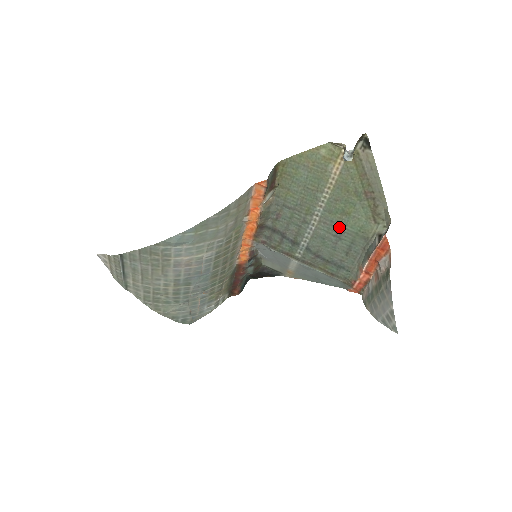
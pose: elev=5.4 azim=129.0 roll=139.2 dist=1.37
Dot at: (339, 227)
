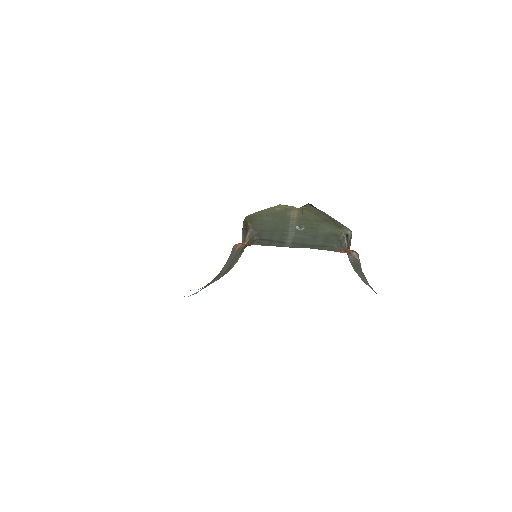
Dot at: (312, 234)
